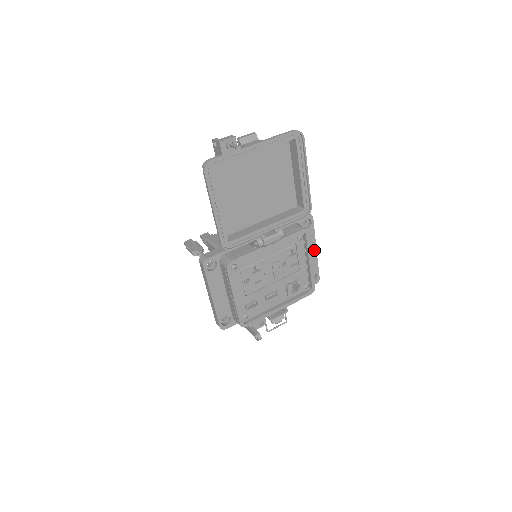
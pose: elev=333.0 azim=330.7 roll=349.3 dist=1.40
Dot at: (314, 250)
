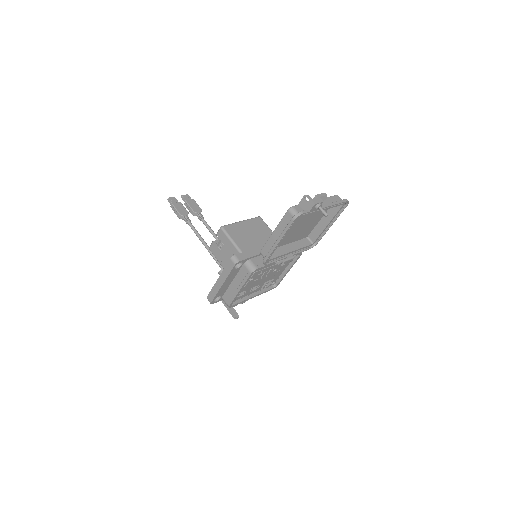
Dot at: occluded
